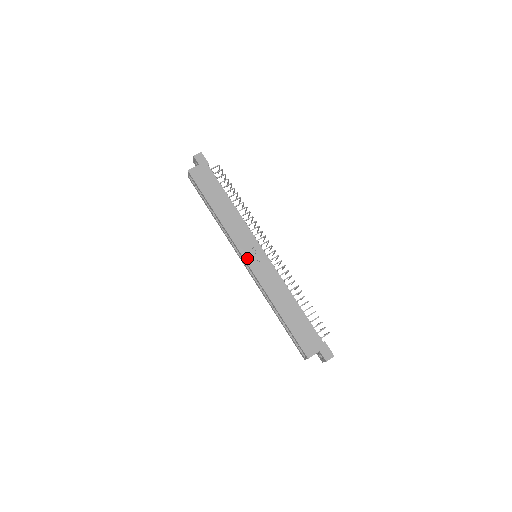
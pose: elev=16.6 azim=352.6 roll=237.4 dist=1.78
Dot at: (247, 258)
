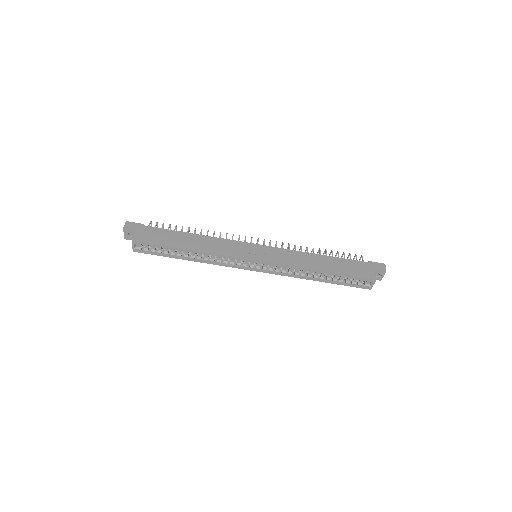
Dot at: (255, 258)
